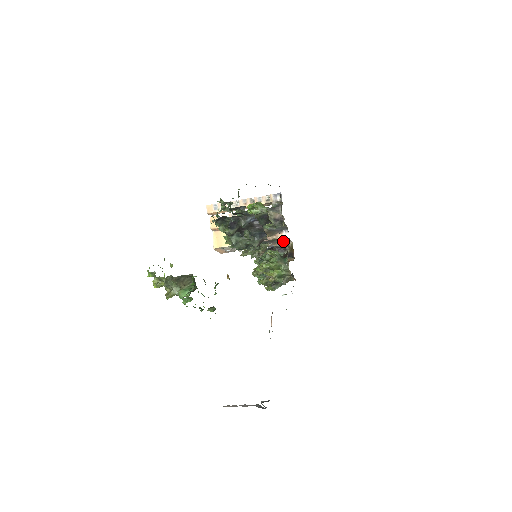
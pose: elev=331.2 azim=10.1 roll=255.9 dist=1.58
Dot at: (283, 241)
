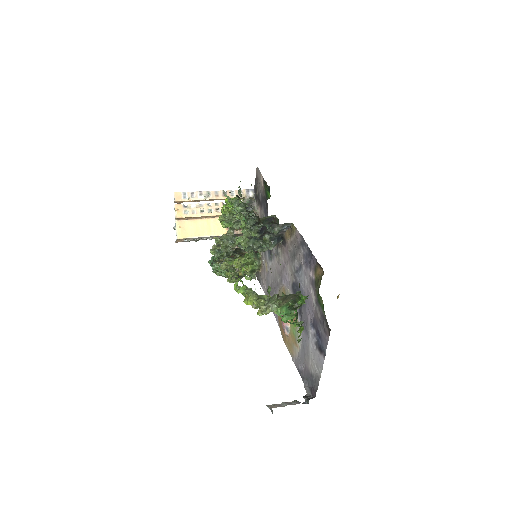
Dot at: occluded
